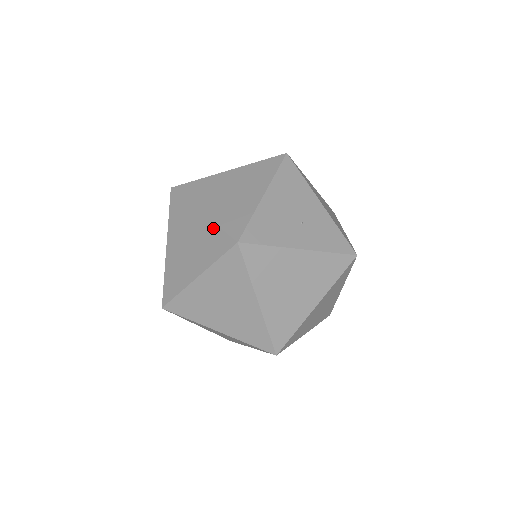
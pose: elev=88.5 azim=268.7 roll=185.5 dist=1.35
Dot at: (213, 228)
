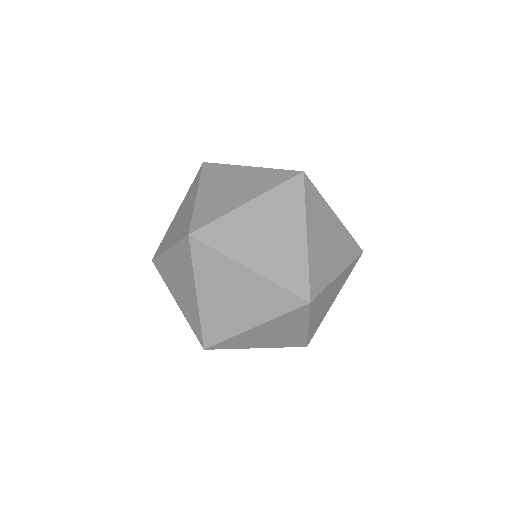
Dot at: (177, 248)
